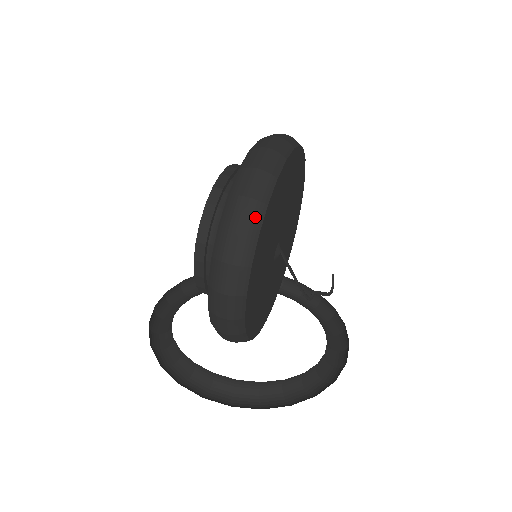
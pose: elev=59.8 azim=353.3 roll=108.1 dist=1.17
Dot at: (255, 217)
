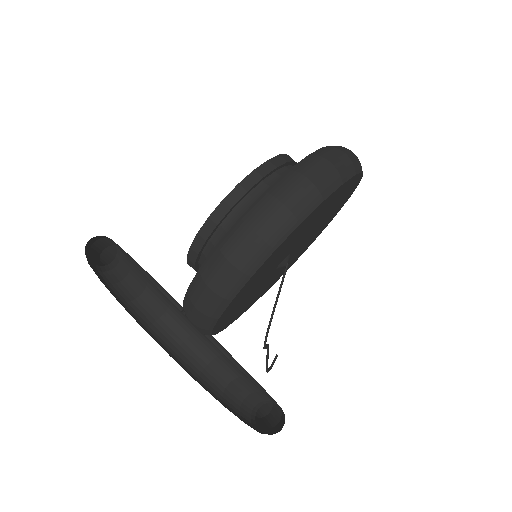
Dot at: (347, 169)
